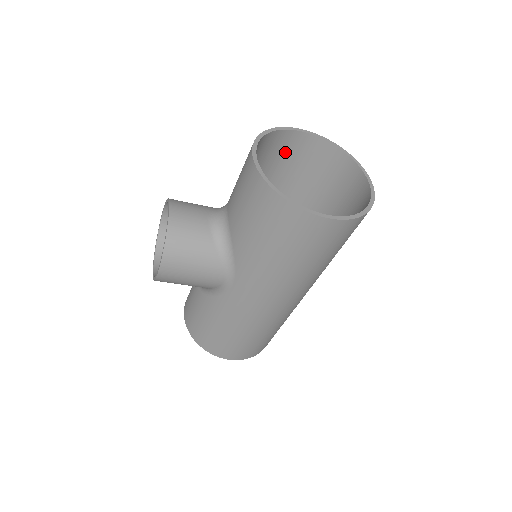
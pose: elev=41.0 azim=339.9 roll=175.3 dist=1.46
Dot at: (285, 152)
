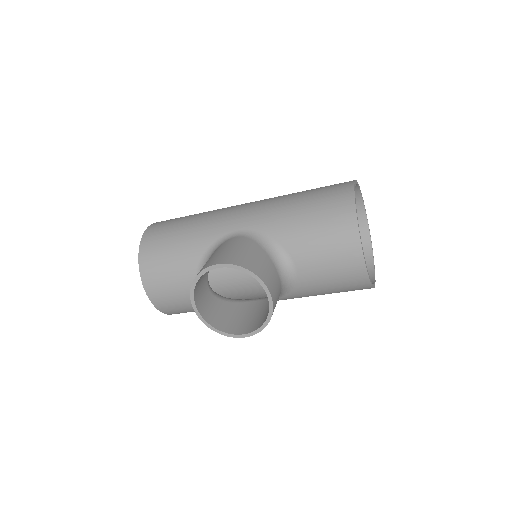
Dot at: occluded
